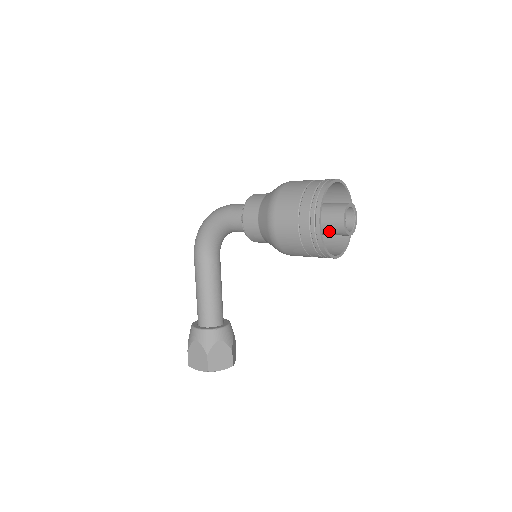
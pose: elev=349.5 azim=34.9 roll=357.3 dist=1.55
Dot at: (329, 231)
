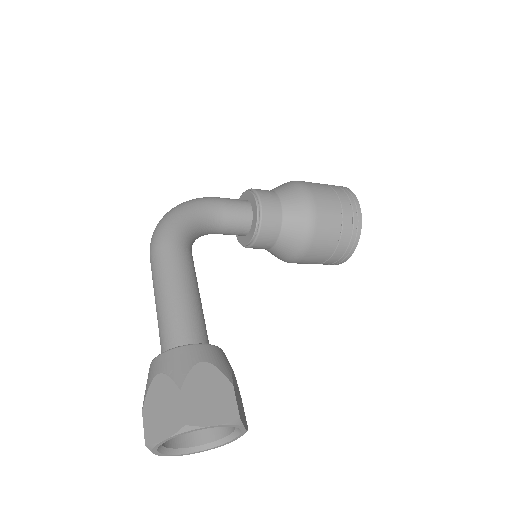
Dot at: occluded
